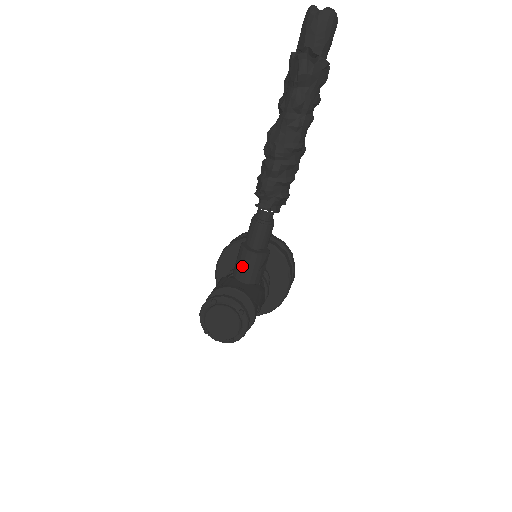
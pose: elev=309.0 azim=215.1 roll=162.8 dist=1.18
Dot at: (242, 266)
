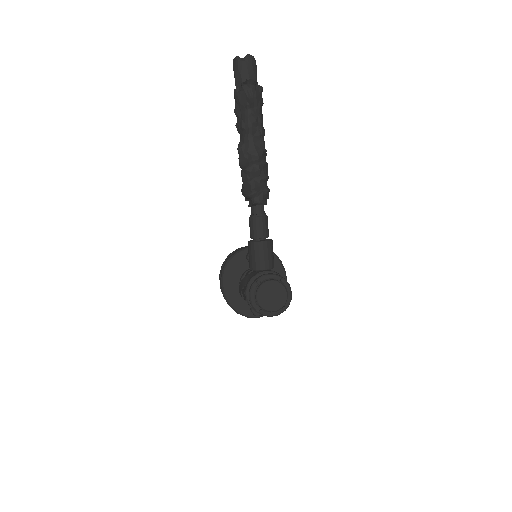
Dot at: (258, 256)
